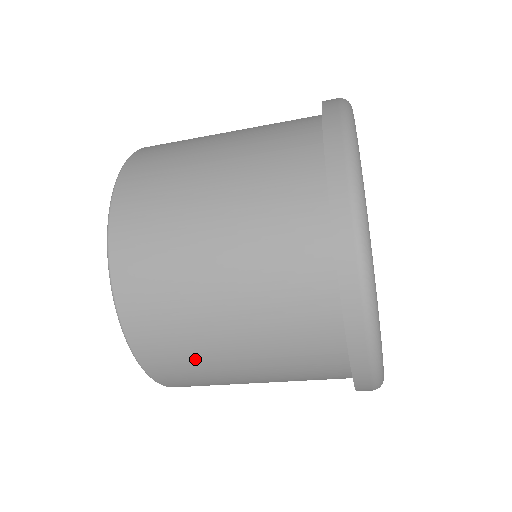
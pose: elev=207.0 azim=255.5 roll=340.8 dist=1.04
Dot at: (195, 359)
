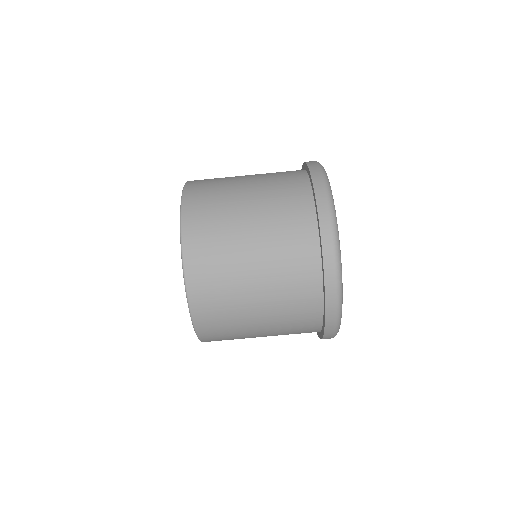
Dot at: (224, 274)
